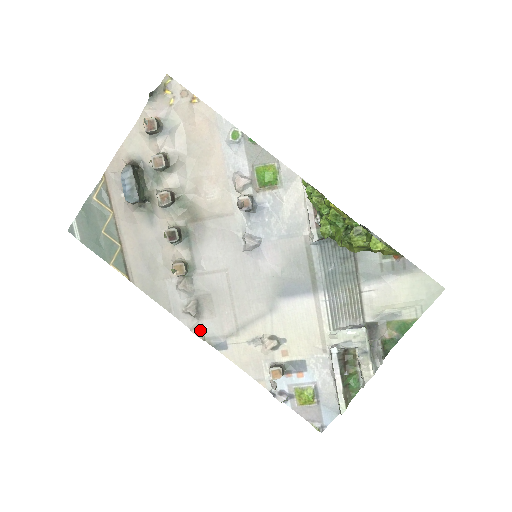
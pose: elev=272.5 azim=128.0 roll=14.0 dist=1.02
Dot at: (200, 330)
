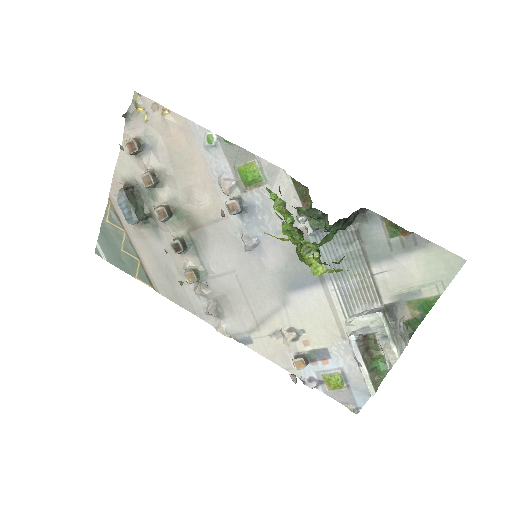
Dot at: (224, 329)
